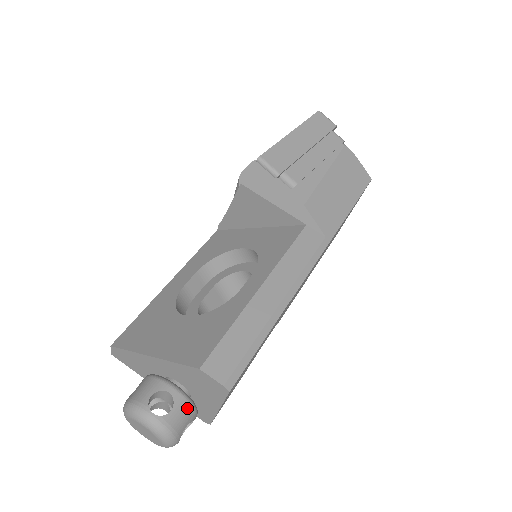
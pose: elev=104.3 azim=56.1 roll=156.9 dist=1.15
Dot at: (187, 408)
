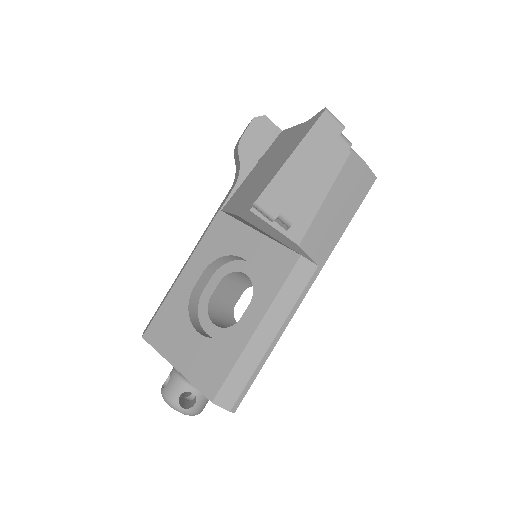
Dot at: occluded
